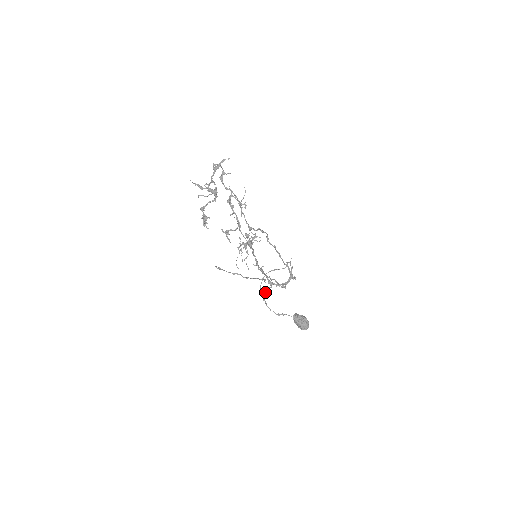
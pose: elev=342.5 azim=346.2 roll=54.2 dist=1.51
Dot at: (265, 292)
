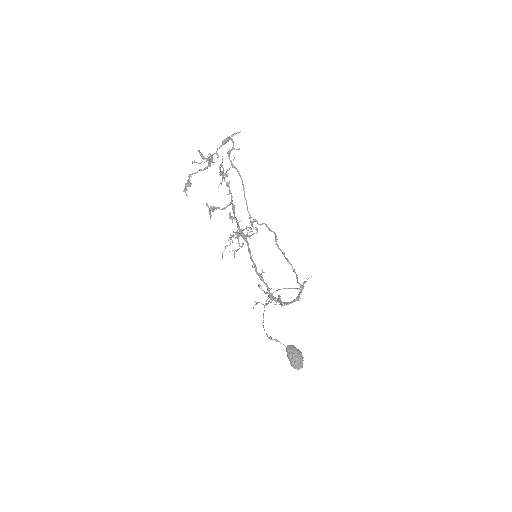
Dot at: occluded
